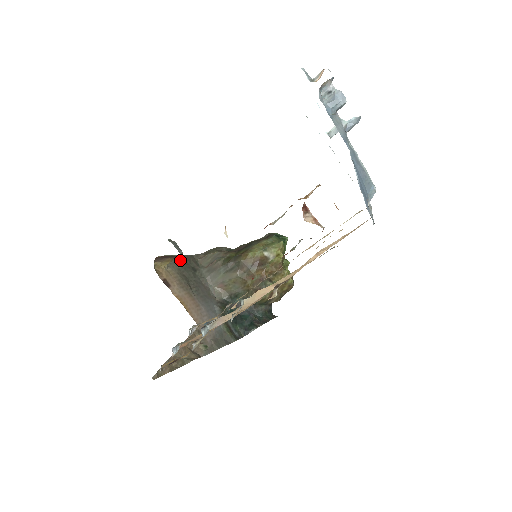
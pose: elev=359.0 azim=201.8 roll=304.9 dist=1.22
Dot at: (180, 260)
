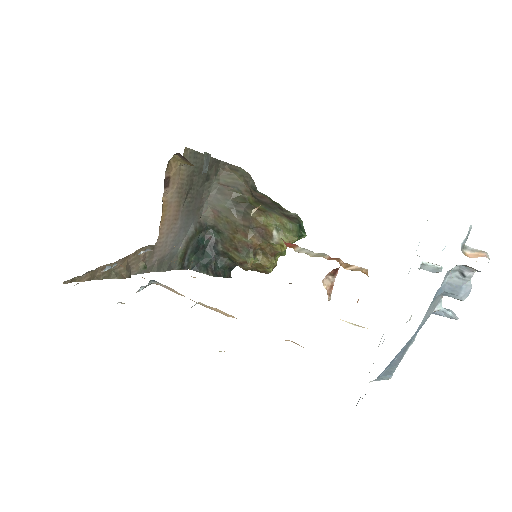
Dot at: (203, 161)
